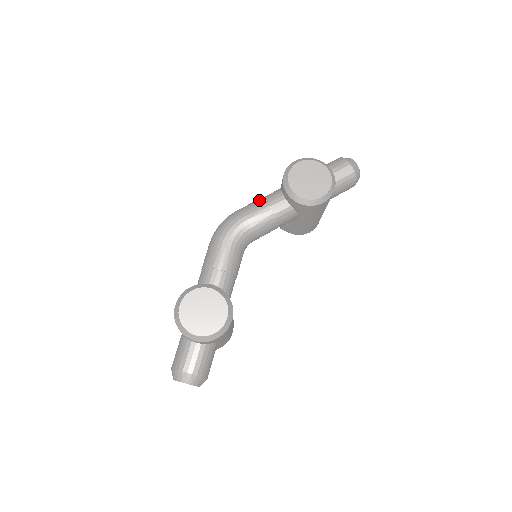
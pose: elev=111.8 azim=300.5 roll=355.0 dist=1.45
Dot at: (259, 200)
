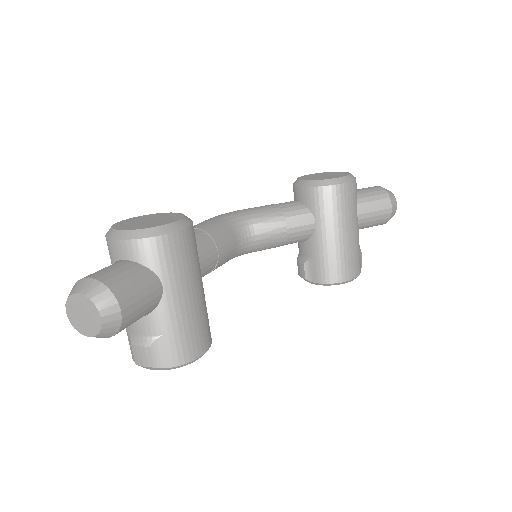
Dot at: occluded
